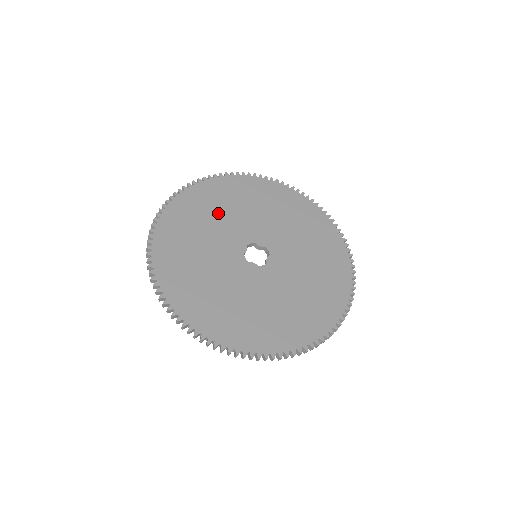
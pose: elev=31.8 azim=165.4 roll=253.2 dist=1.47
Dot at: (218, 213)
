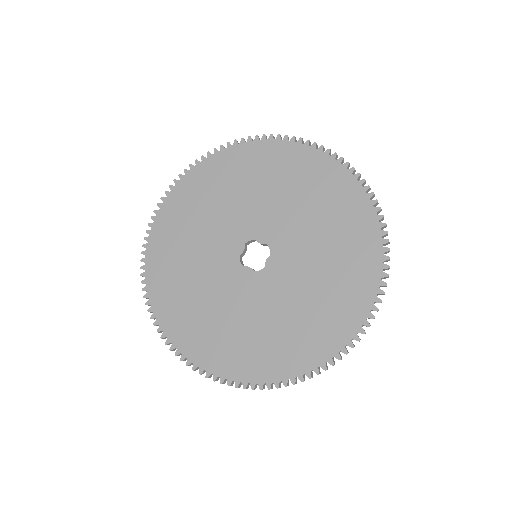
Dot at: (218, 201)
